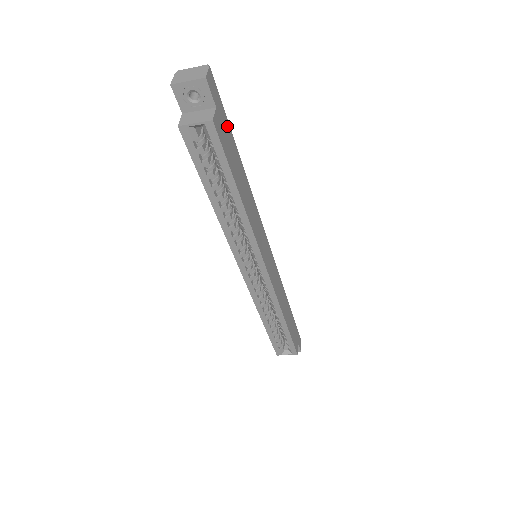
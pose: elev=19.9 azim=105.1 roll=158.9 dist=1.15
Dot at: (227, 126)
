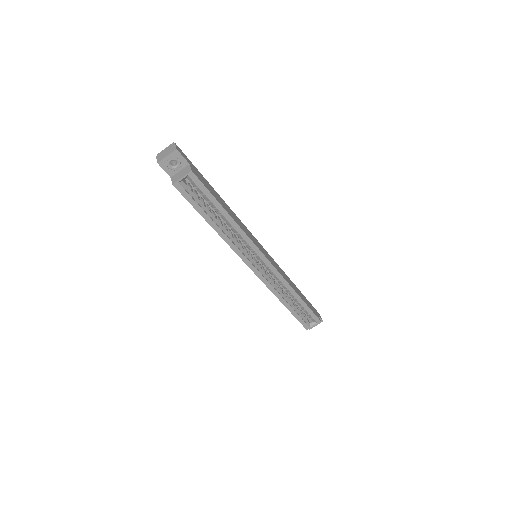
Dot at: (200, 174)
